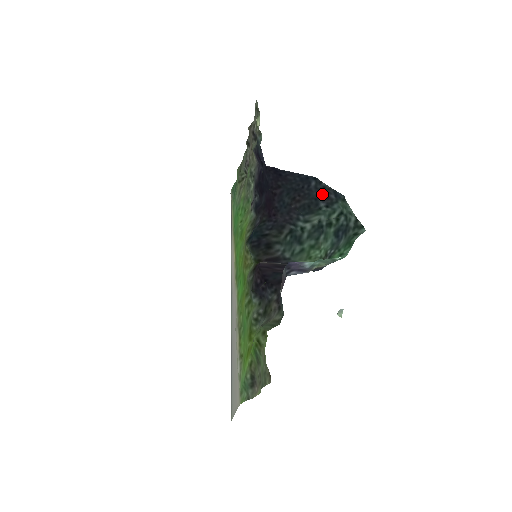
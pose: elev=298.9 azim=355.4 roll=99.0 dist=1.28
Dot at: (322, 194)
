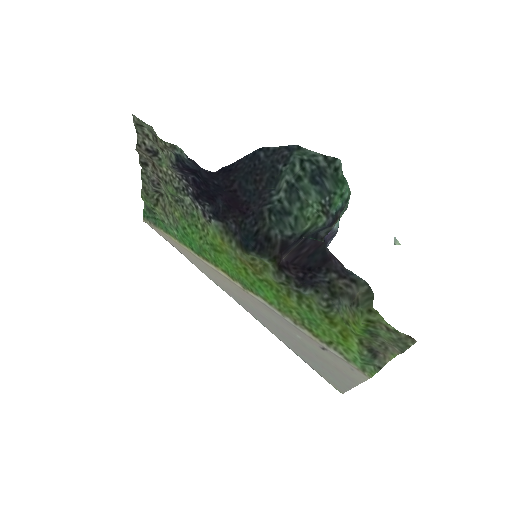
Dot at: (276, 158)
